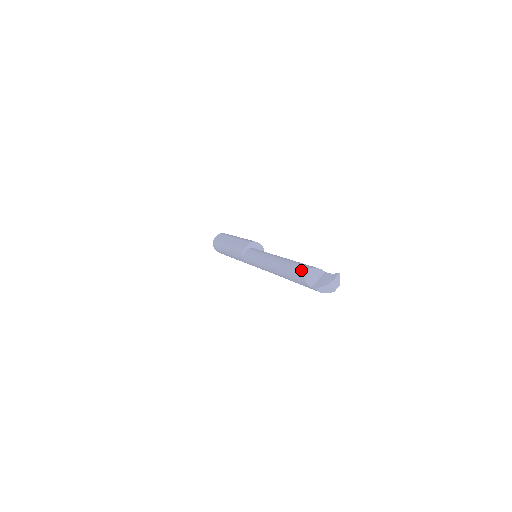
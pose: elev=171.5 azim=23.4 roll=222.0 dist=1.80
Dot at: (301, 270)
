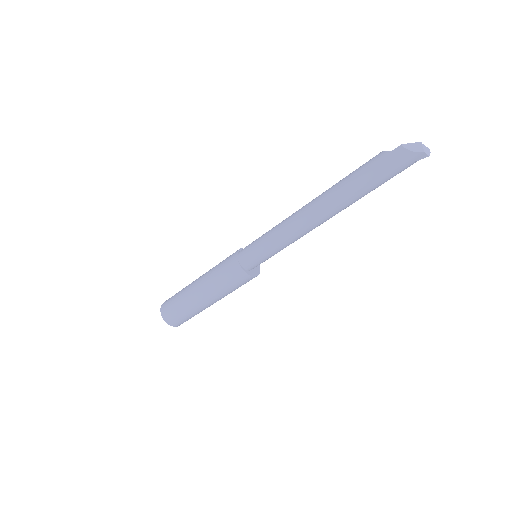
Dot at: occluded
